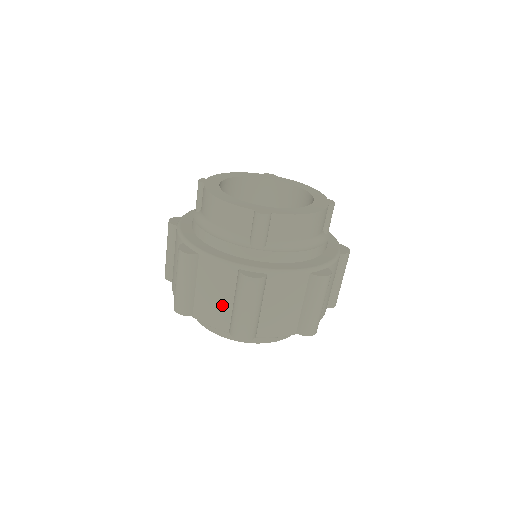
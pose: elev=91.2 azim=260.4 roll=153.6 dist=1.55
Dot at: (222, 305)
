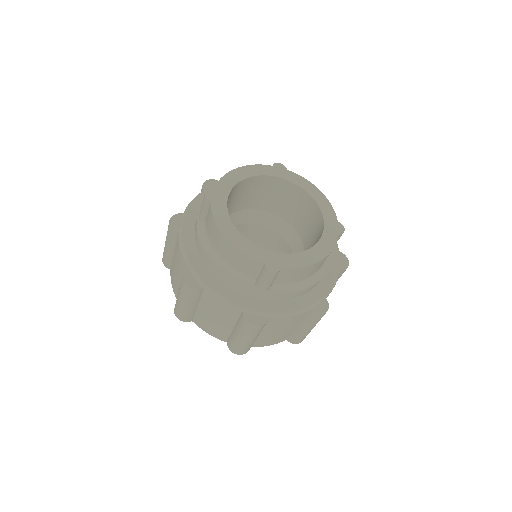
Dot at: (222, 327)
